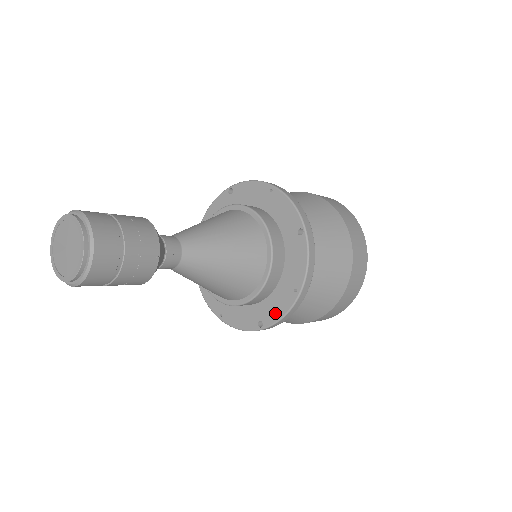
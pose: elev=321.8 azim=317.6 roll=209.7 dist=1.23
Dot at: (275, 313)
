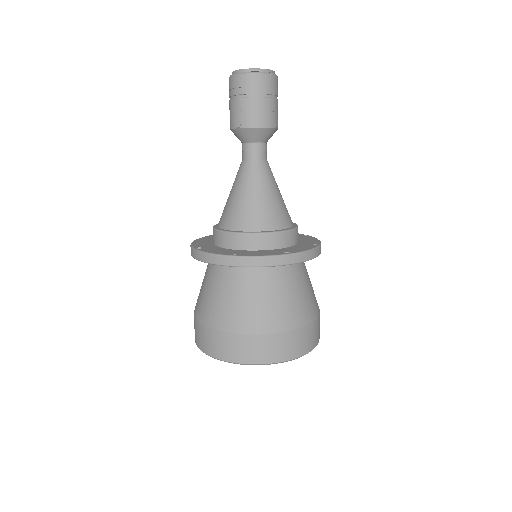
Dot at: (301, 249)
